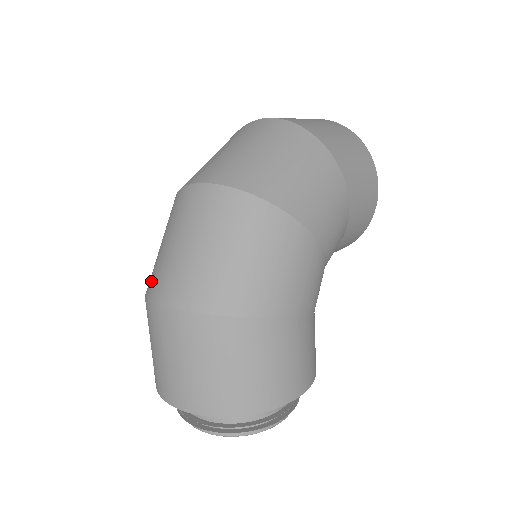
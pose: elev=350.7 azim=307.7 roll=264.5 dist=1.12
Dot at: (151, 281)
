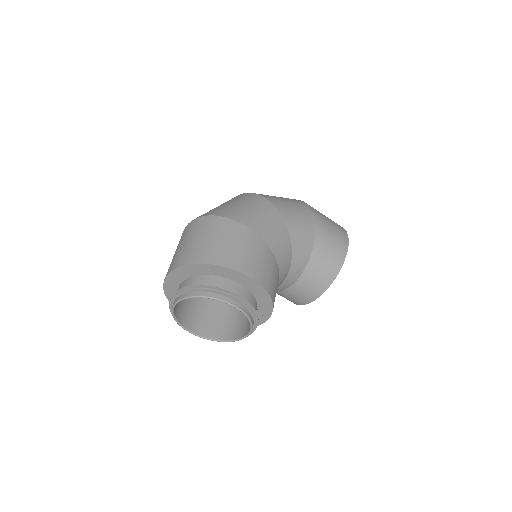
Dot at: occluded
